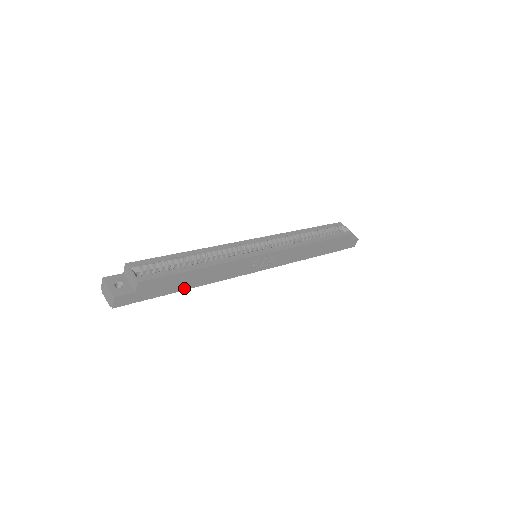
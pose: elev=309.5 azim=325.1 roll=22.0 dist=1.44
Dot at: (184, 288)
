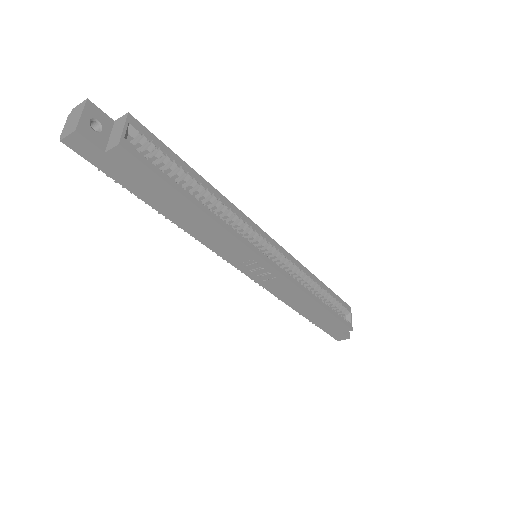
Dot at: (159, 208)
